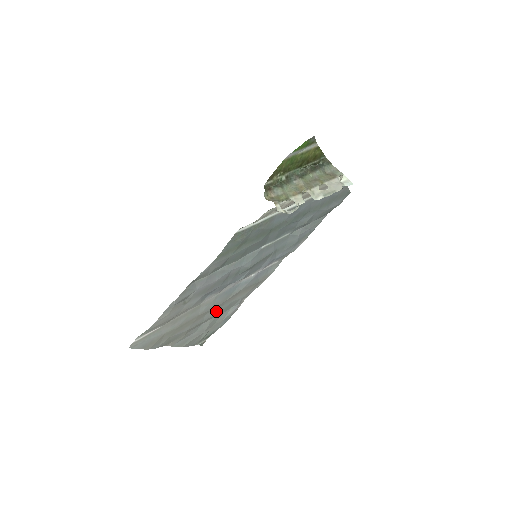
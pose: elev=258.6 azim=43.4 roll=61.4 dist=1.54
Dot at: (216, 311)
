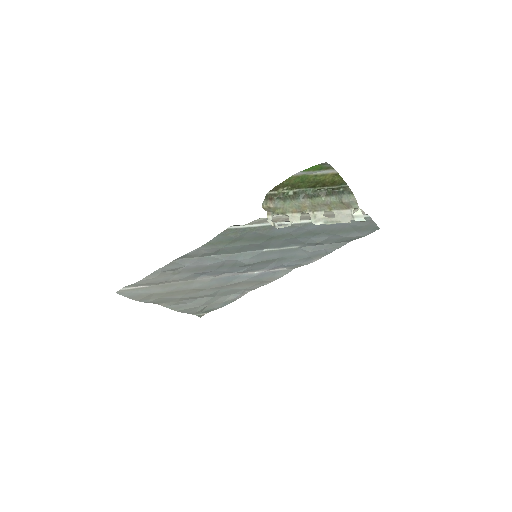
Dot at: (213, 292)
